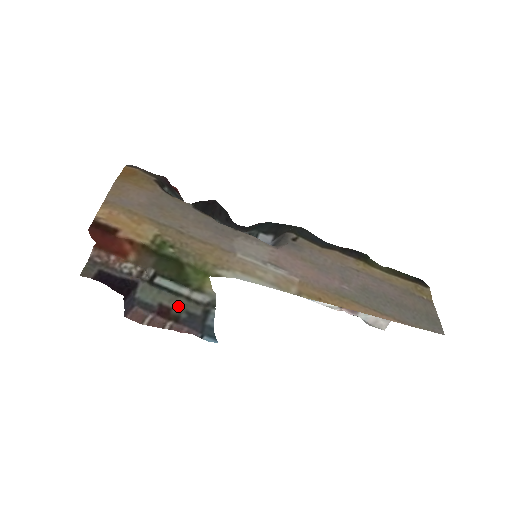
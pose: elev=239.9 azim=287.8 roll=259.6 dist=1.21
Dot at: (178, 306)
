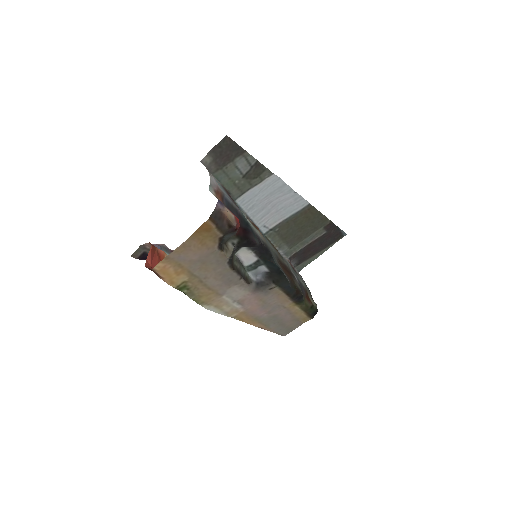
Dot at: occluded
